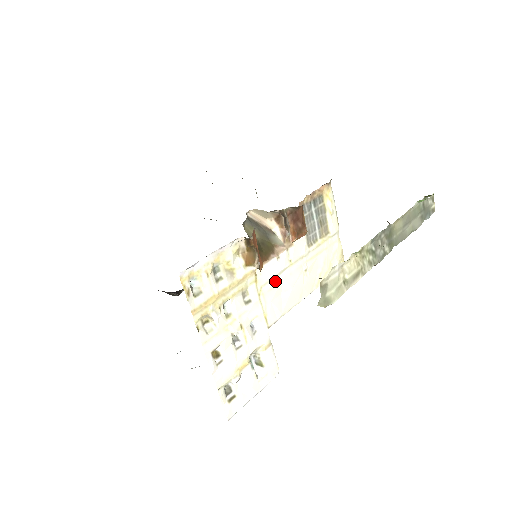
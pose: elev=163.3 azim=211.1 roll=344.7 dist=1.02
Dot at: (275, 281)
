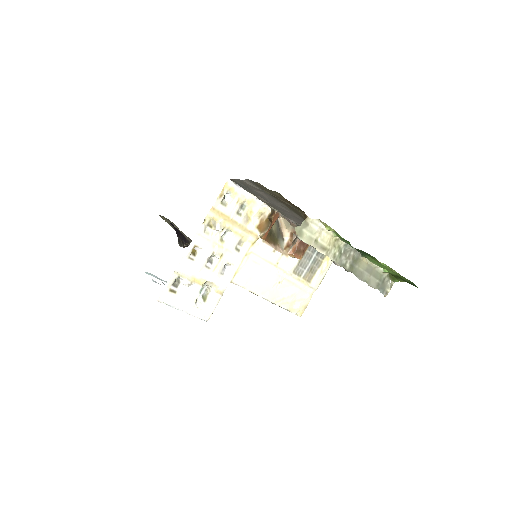
Dot at: (260, 261)
